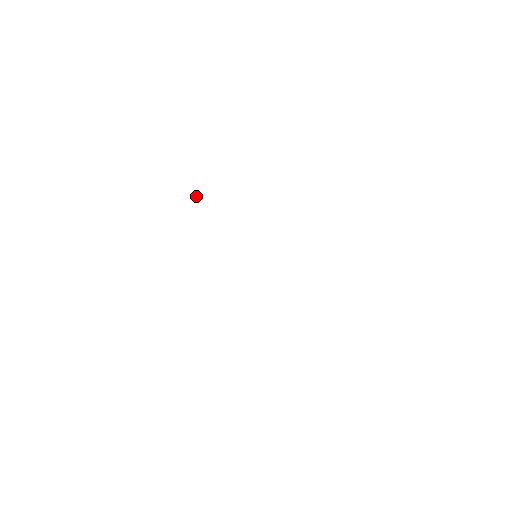
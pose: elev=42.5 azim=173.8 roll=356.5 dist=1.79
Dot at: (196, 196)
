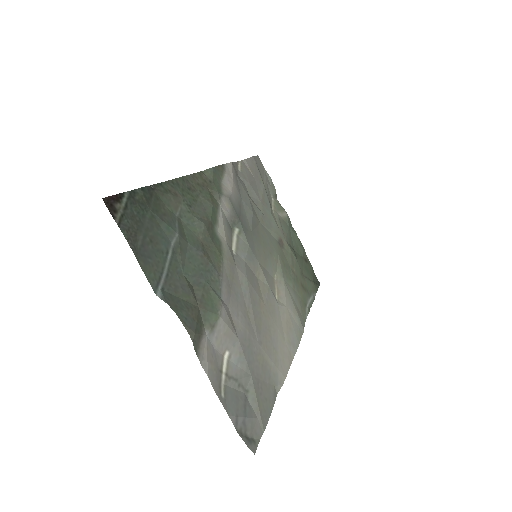
Dot at: (151, 185)
